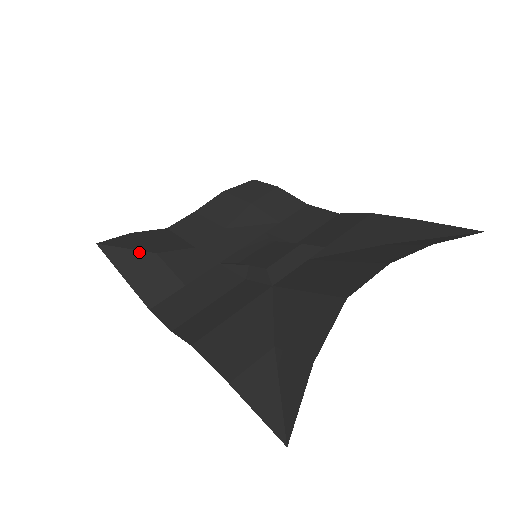
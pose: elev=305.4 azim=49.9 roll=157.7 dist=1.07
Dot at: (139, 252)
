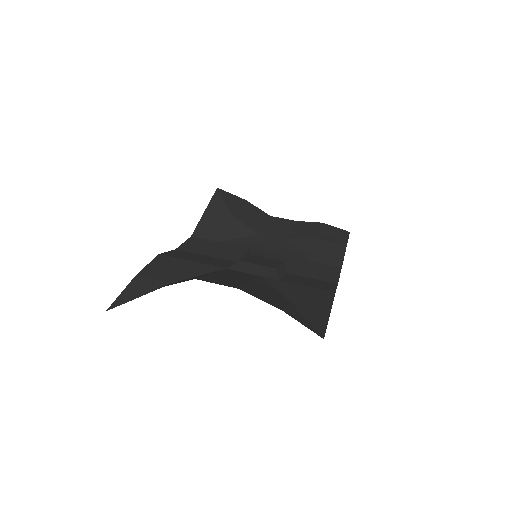
Dot at: (226, 208)
